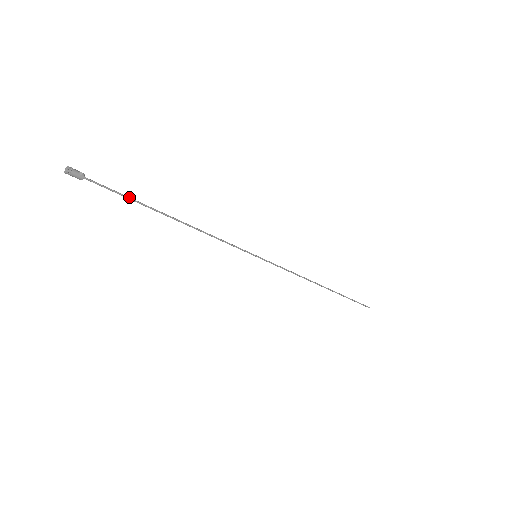
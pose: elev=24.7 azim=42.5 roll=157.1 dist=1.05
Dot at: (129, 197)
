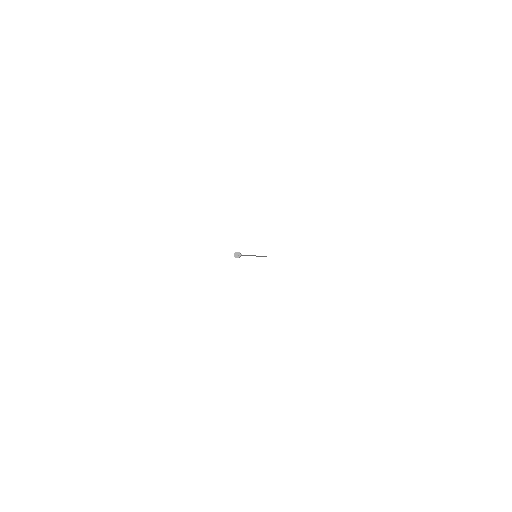
Dot at: (244, 255)
